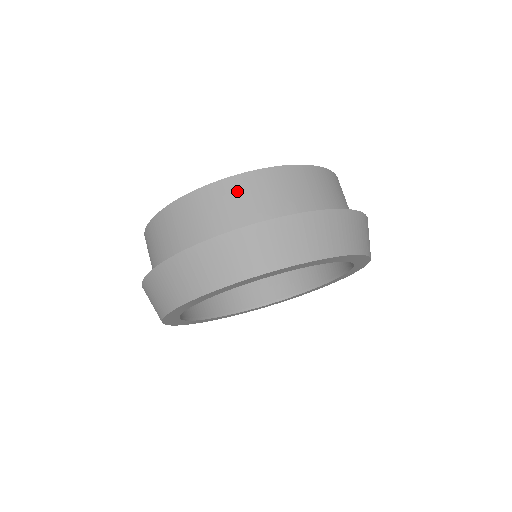
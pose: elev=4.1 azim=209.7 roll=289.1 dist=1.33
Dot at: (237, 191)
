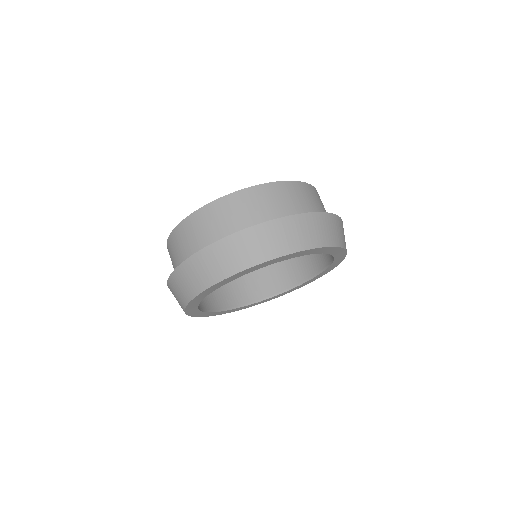
Dot at: (312, 193)
